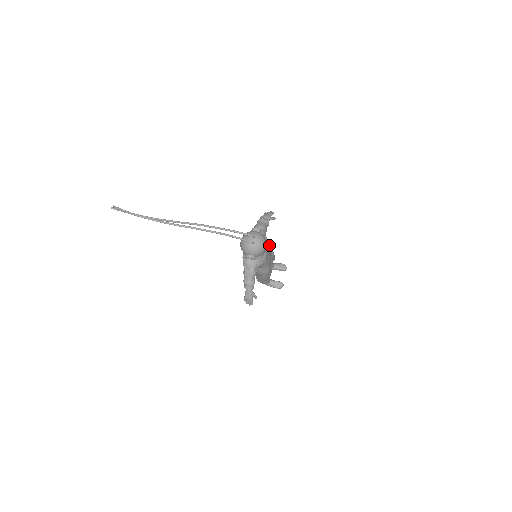
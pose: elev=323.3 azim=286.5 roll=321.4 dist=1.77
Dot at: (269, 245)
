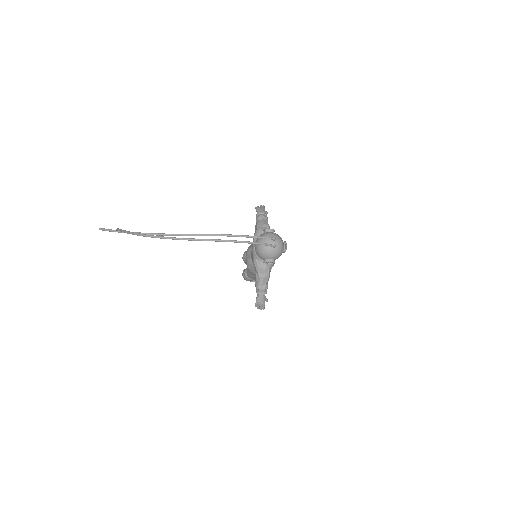
Dot at: occluded
